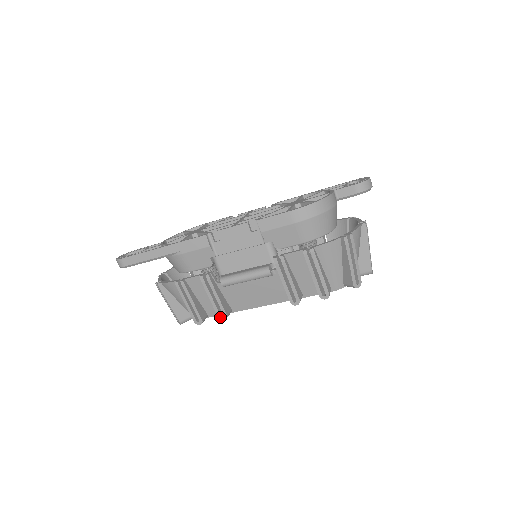
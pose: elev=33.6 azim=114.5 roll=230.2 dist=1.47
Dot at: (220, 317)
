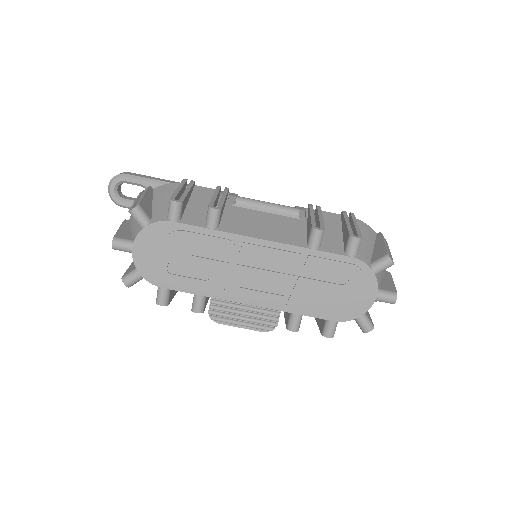
Dot at: (211, 206)
